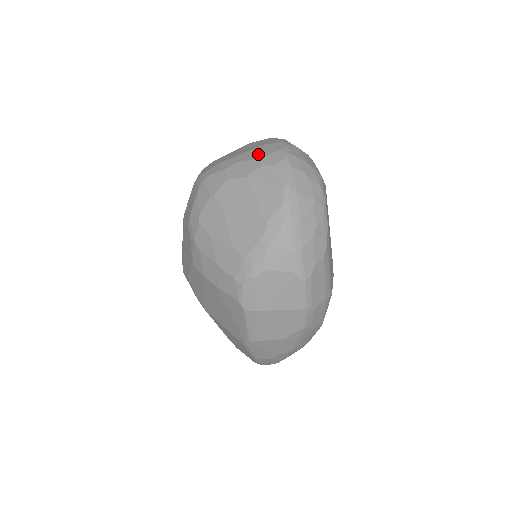
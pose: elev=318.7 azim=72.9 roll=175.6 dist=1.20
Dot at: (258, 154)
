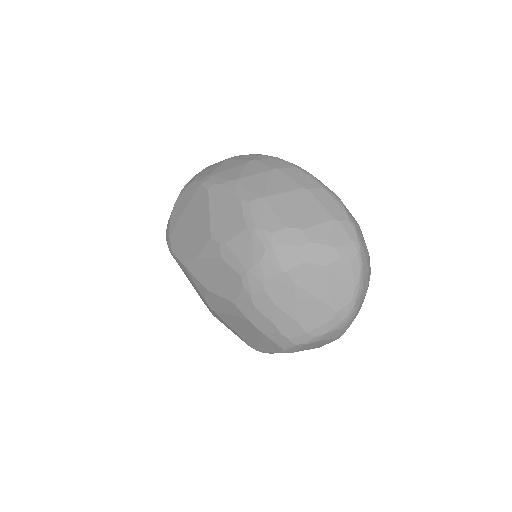
Dot at: (333, 238)
